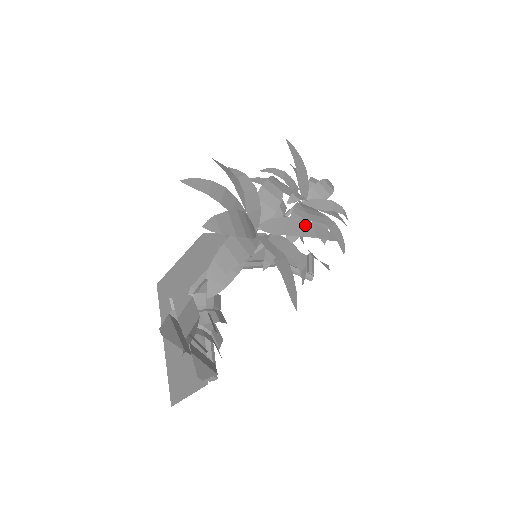
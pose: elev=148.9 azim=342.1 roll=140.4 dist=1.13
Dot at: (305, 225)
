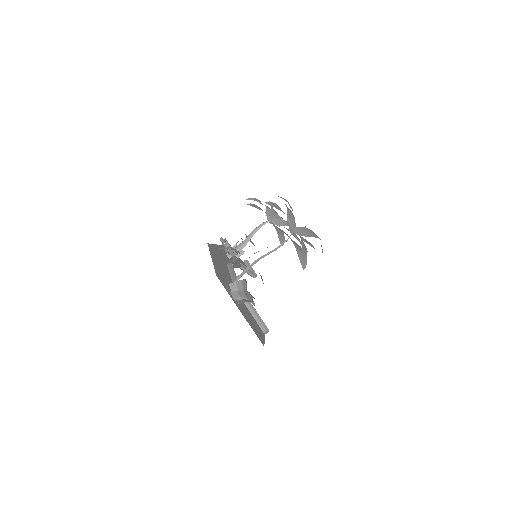
Dot at: (311, 231)
